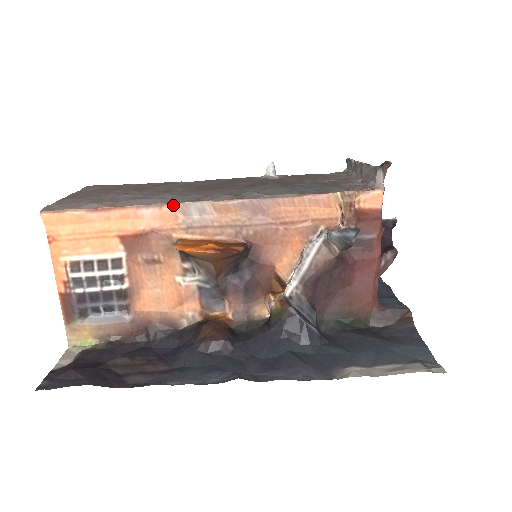
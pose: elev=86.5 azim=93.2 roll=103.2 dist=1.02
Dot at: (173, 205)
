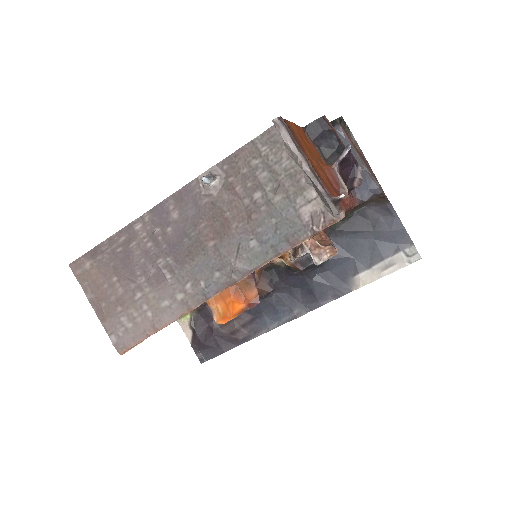
Dot at: occluded
